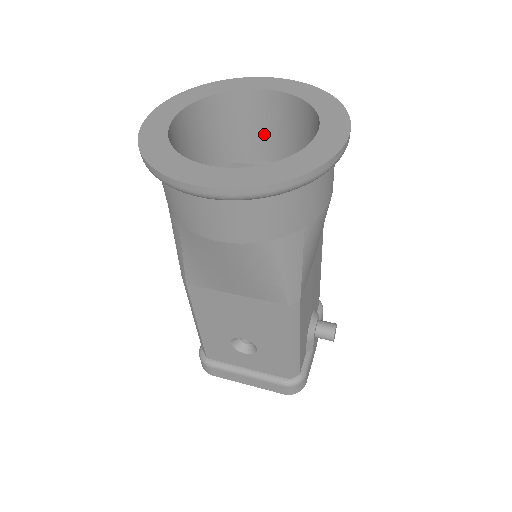
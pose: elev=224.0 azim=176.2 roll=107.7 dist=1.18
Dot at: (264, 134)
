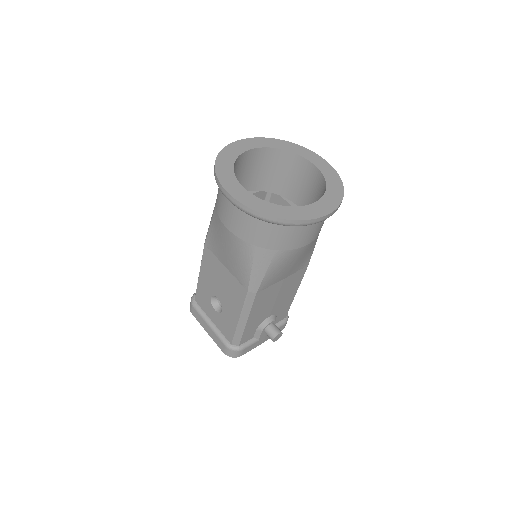
Dot at: (302, 188)
